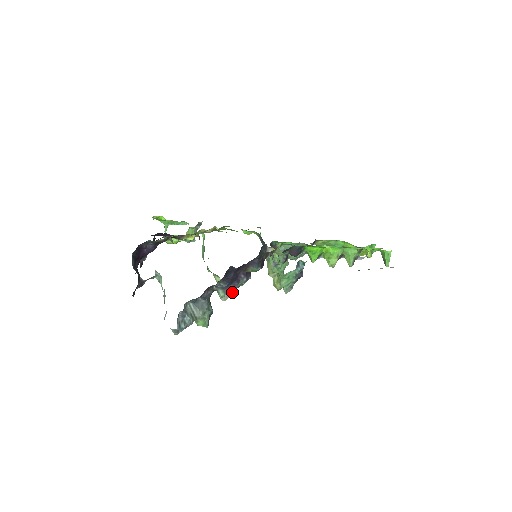
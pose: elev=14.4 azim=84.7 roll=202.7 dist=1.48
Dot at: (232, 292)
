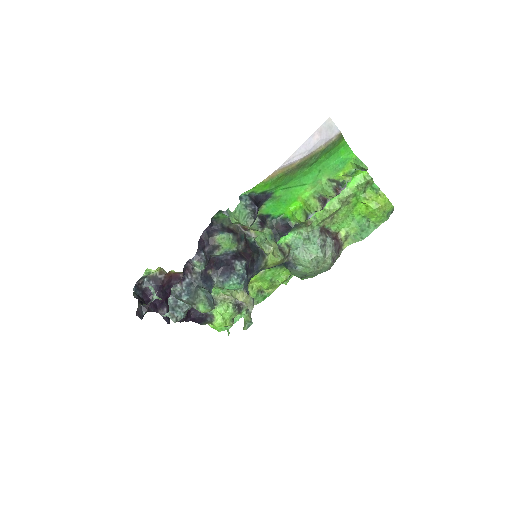
Dot at: (236, 282)
